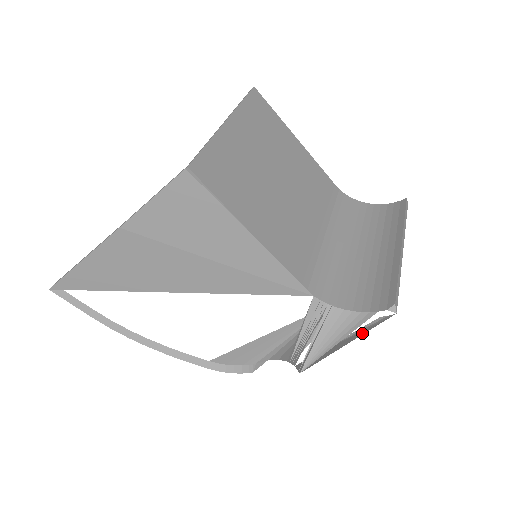
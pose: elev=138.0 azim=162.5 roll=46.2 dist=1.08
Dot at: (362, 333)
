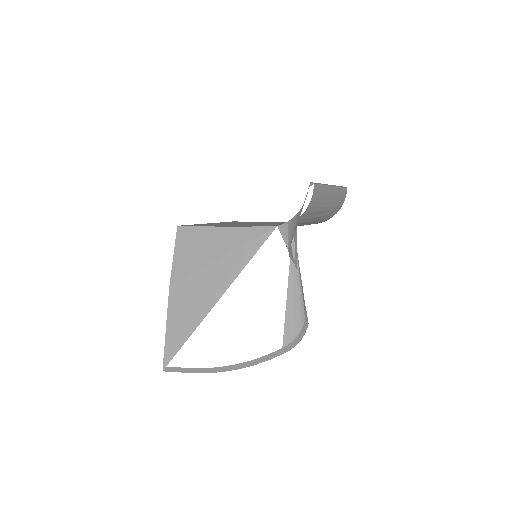
Dot at: occluded
